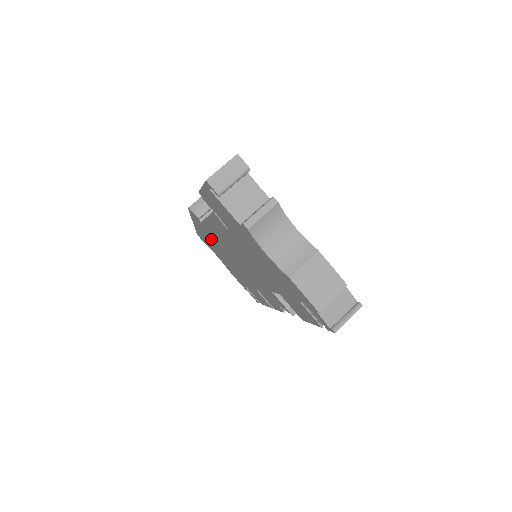
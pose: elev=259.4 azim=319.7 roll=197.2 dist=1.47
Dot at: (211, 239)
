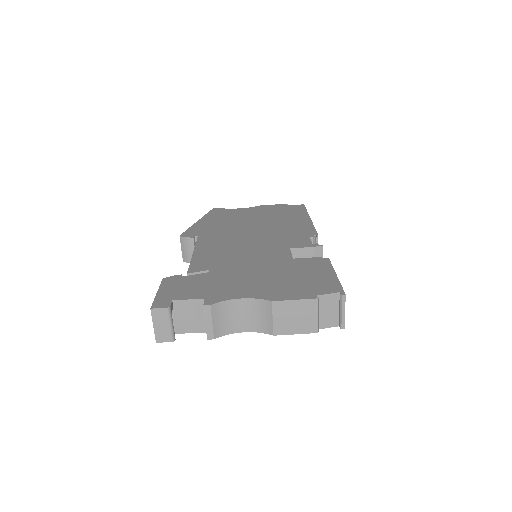
Dot at: occluded
